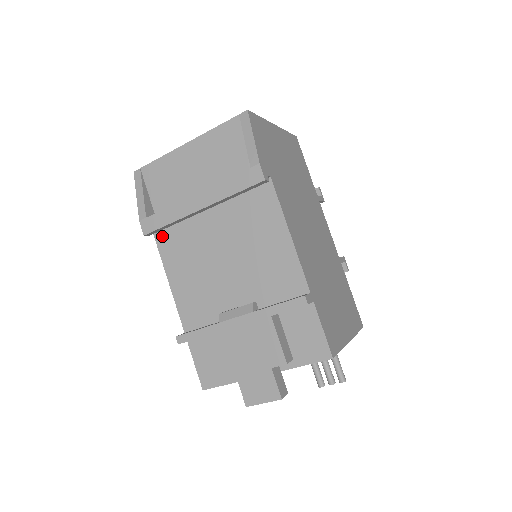
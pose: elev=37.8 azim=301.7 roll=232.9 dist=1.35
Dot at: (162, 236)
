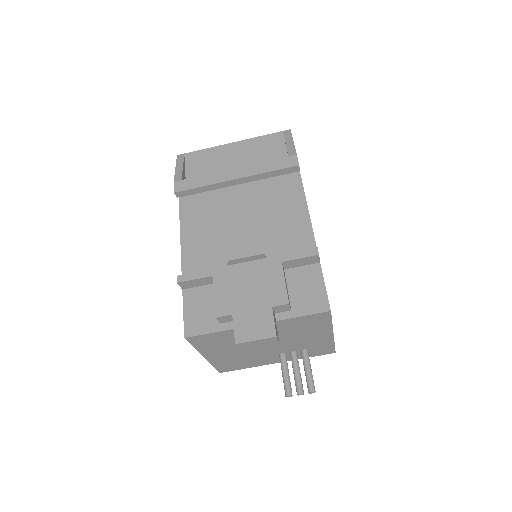
Dot at: (187, 202)
